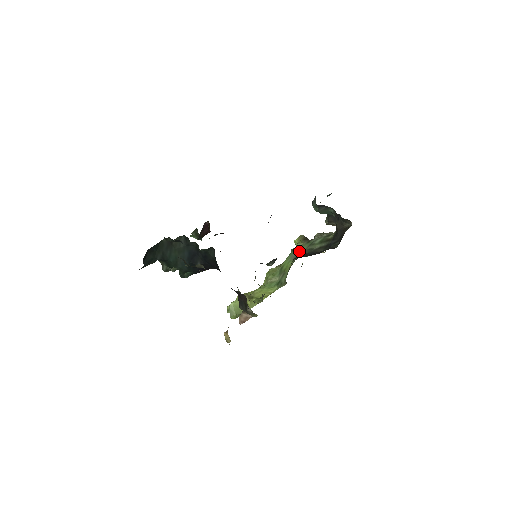
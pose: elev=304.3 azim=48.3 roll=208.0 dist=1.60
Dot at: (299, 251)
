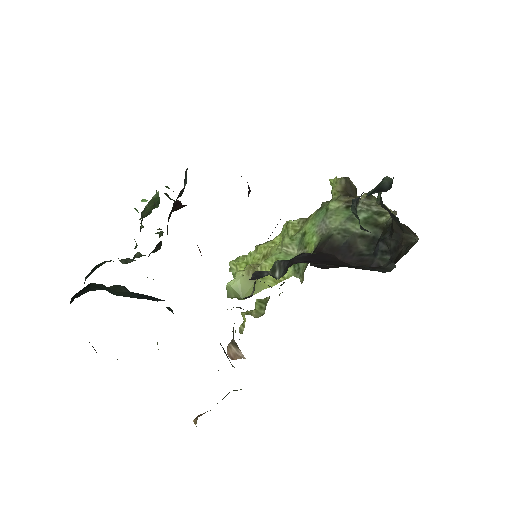
Dot at: (330, 223)
